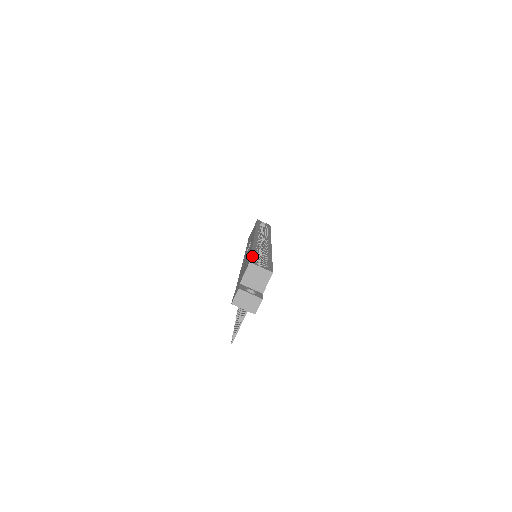
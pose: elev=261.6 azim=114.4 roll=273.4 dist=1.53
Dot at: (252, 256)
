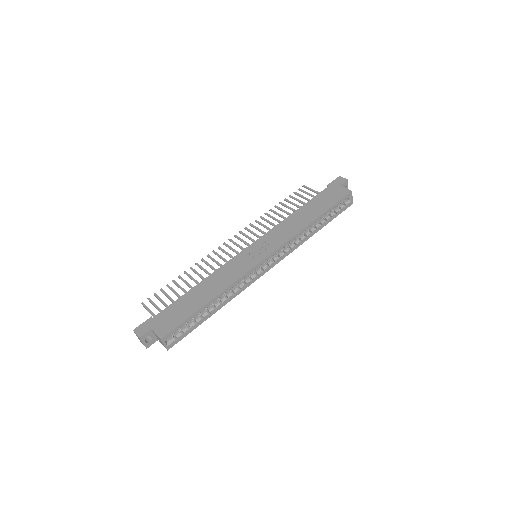
Dot at: (181, 324)
